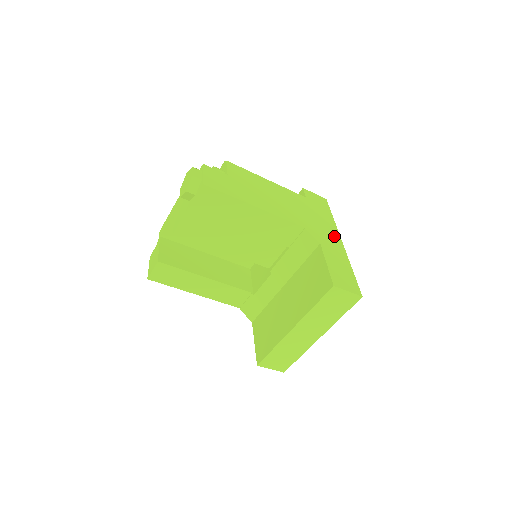
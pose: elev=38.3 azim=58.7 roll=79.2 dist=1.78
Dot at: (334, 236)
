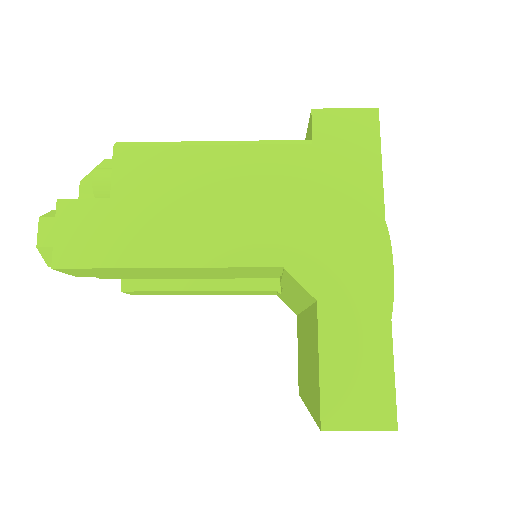
Dot at: (366, 250)
